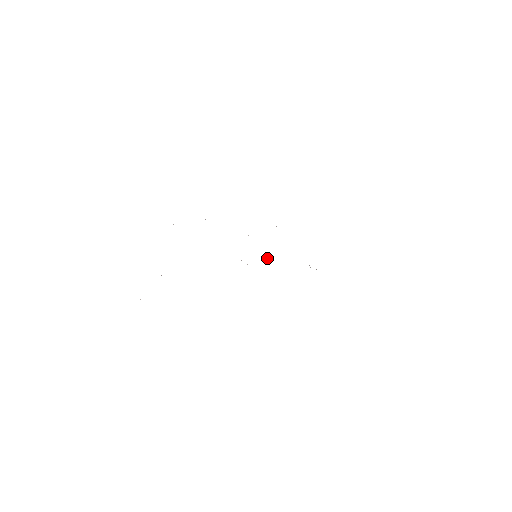
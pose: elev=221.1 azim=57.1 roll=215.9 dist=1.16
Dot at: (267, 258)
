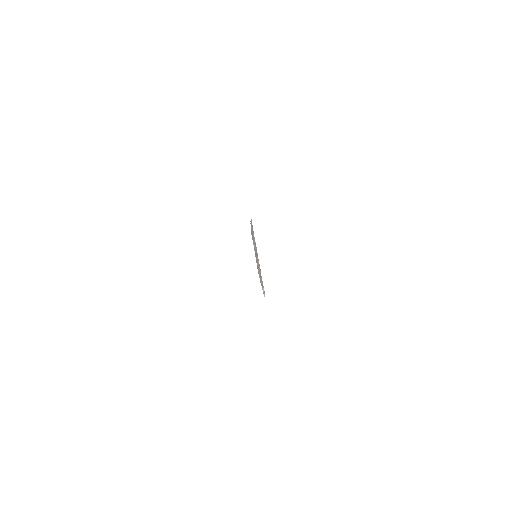
Dot at: occluded
